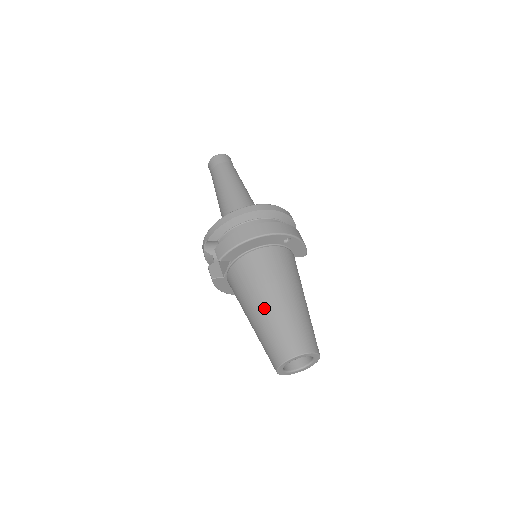
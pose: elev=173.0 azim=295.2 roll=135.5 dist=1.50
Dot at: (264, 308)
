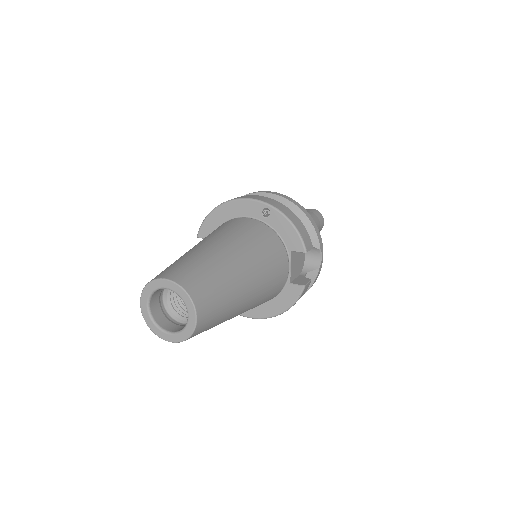
Dot at: occluded
